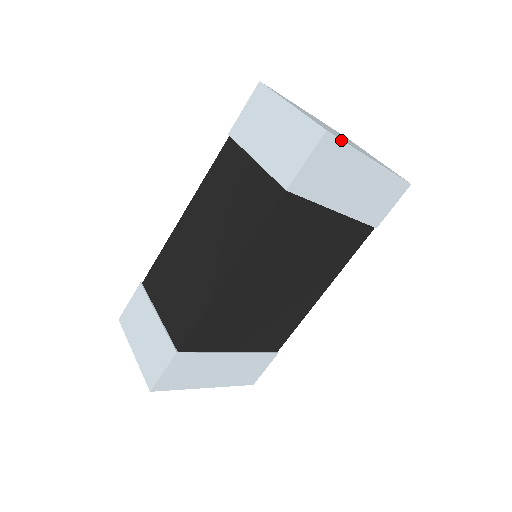
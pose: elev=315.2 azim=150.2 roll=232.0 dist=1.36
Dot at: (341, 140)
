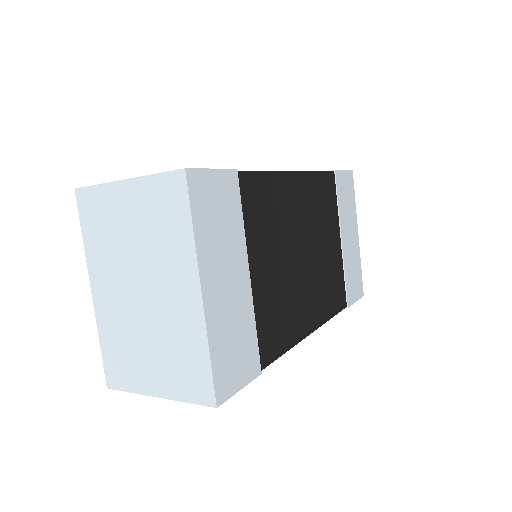
Dot at: occluded
